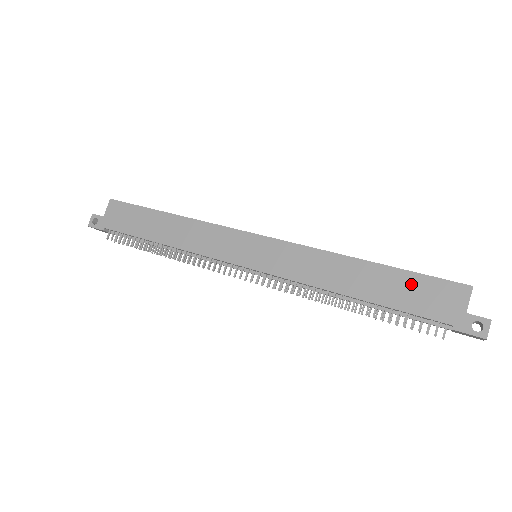
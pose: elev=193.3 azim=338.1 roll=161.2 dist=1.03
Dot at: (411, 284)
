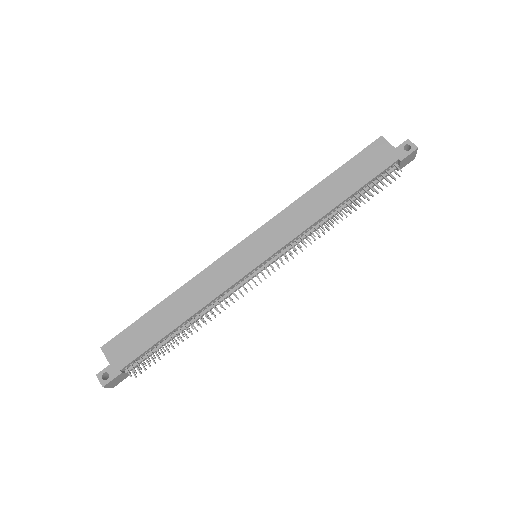
Dot at: (356, 166)
